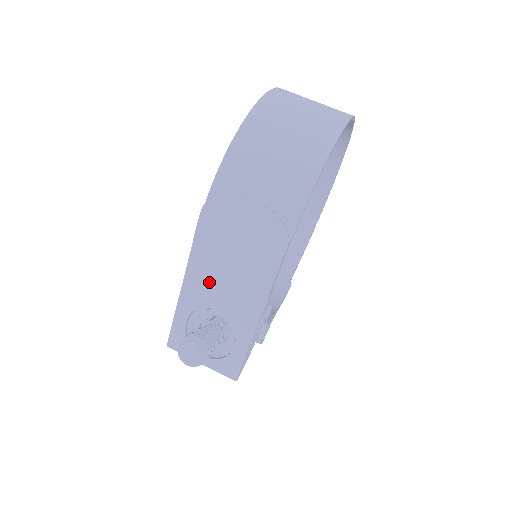
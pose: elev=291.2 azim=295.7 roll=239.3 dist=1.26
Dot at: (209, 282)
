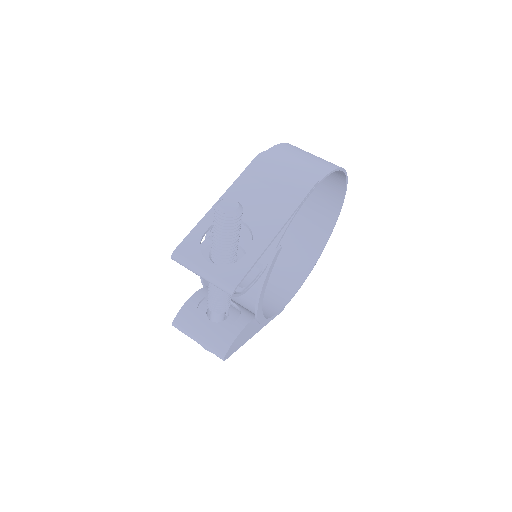
Dot at: (245, 199)
